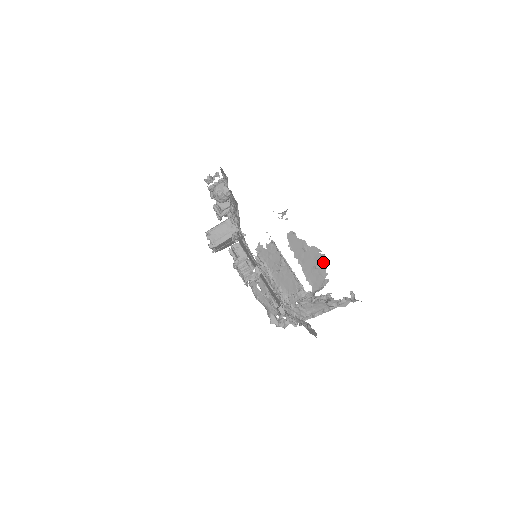
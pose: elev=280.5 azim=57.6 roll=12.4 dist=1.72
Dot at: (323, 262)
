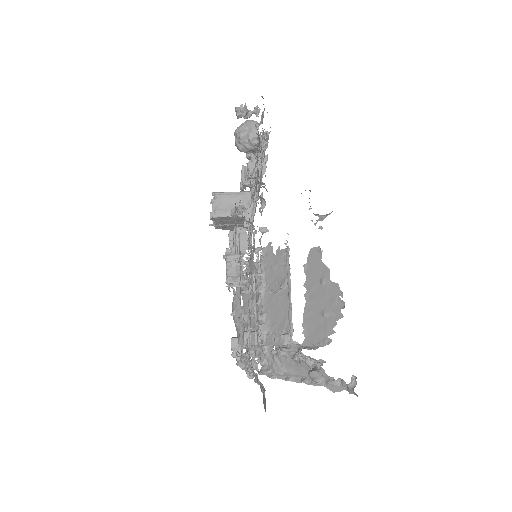
Dot at: (337, 312)
